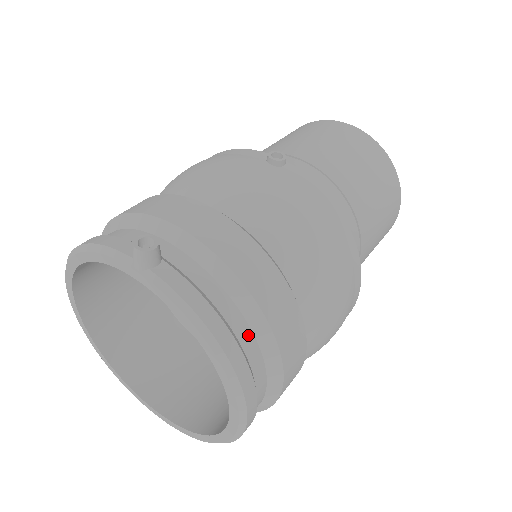
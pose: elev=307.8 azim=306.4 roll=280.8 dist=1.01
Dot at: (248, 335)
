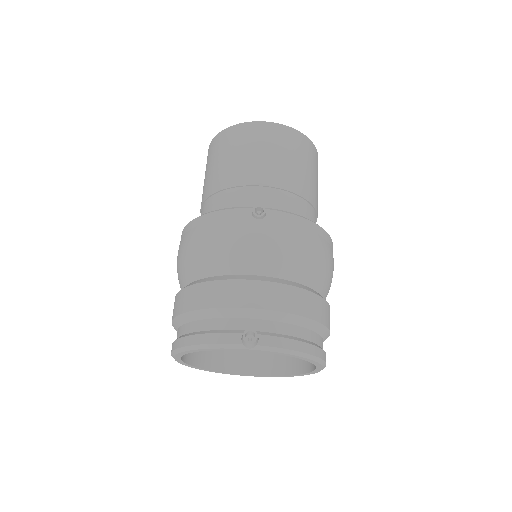
Dot at: (313, 335)
